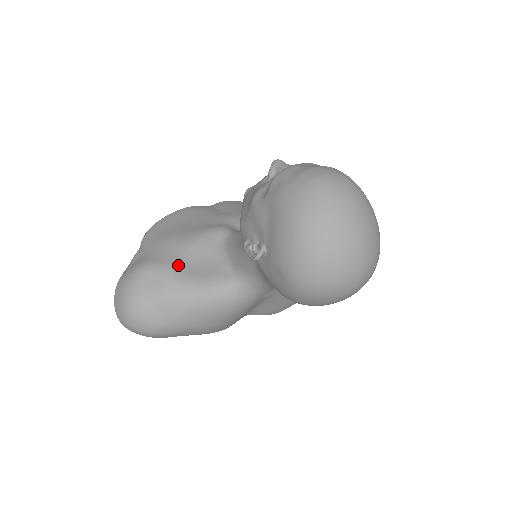
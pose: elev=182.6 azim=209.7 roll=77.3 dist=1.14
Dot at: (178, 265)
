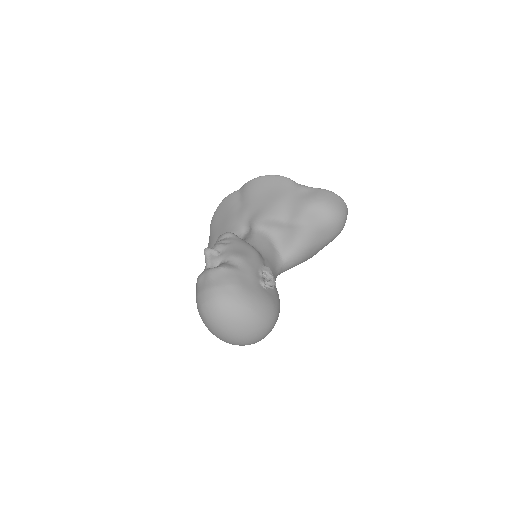
Dot at: occluded
